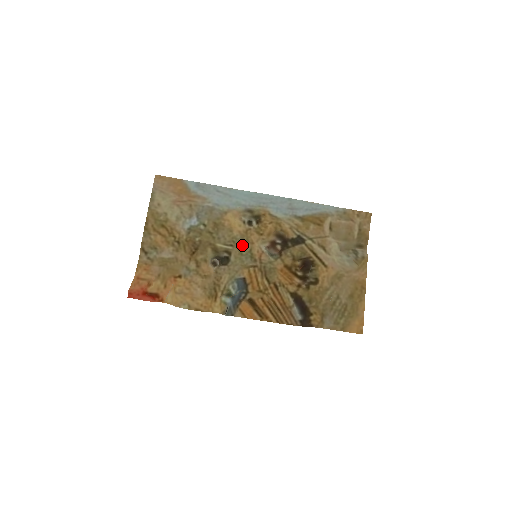
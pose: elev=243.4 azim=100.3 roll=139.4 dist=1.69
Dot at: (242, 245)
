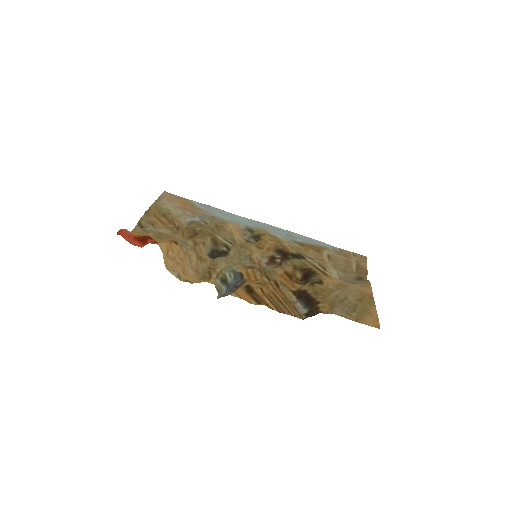
Dot at: (241, 249)
